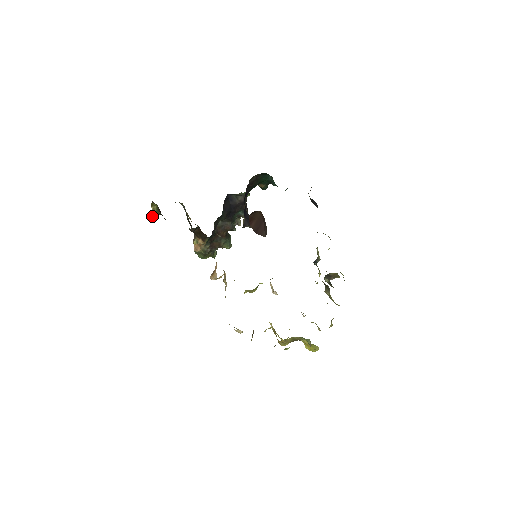
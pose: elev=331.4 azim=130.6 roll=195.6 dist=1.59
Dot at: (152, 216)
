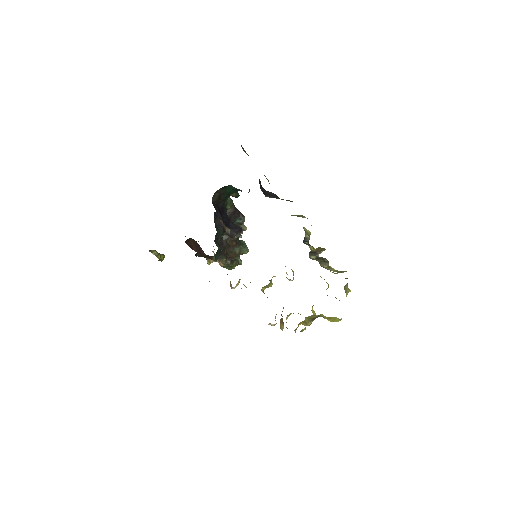
Dot at: (159, 259)
